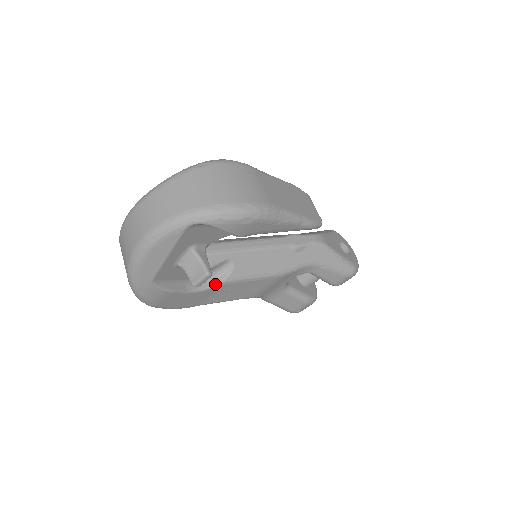
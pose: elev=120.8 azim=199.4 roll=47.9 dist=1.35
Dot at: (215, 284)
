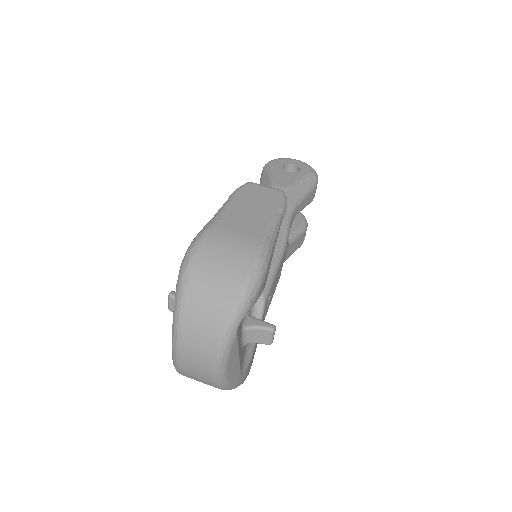
Dot at: (262, 311)
